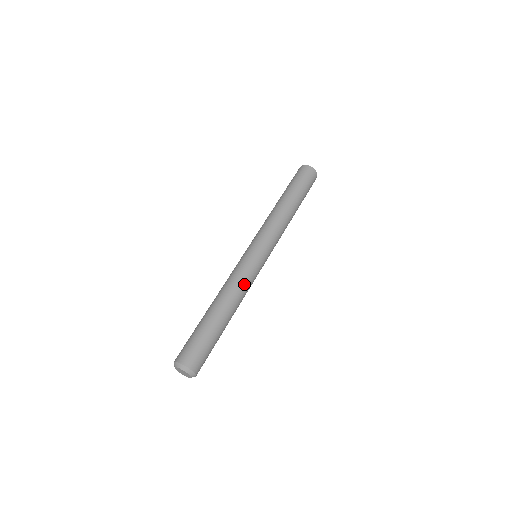
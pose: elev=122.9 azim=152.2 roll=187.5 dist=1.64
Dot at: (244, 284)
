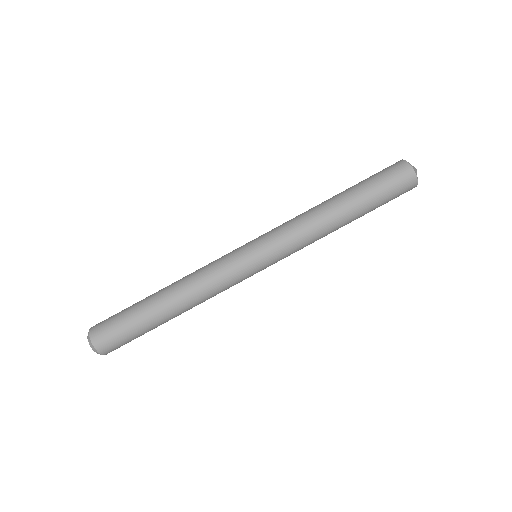
Dot at: occluded
